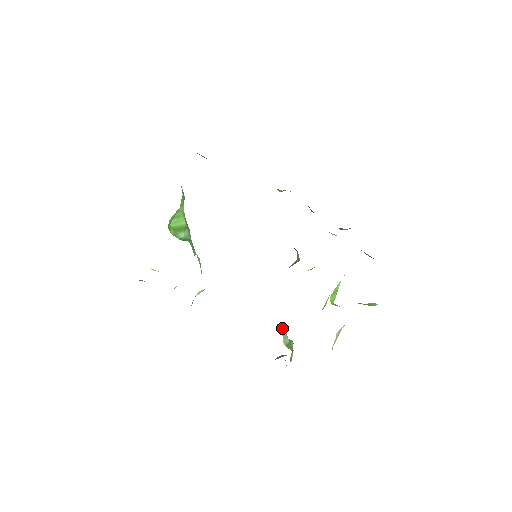
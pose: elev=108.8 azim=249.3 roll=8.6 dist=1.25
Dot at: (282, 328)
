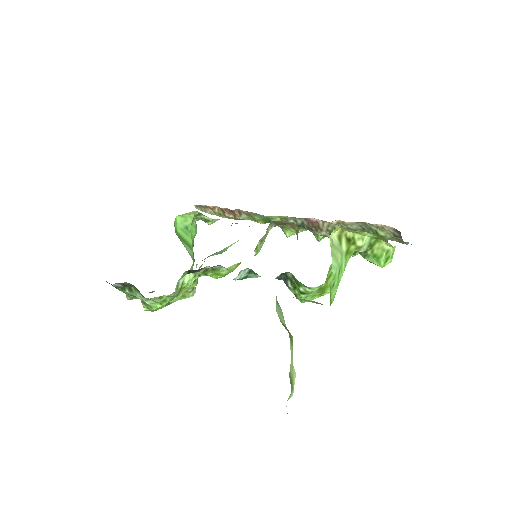
Dot at: occluded
